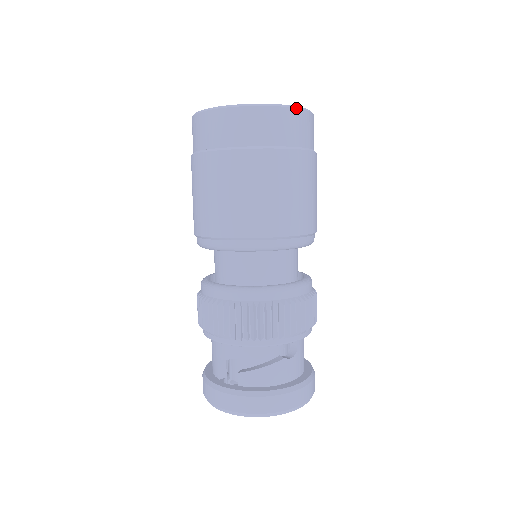
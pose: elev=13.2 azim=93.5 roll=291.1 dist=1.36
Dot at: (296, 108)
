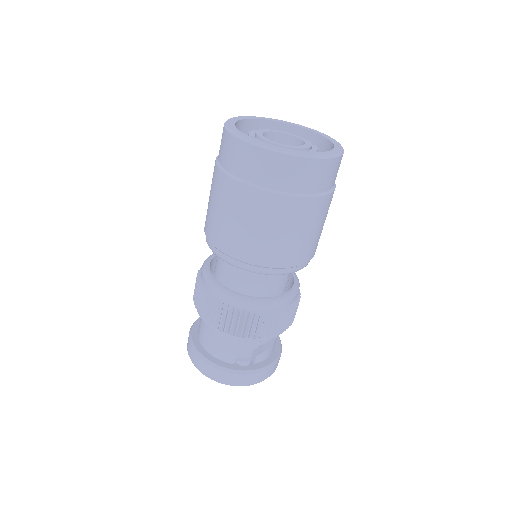
Dot at: occluded
